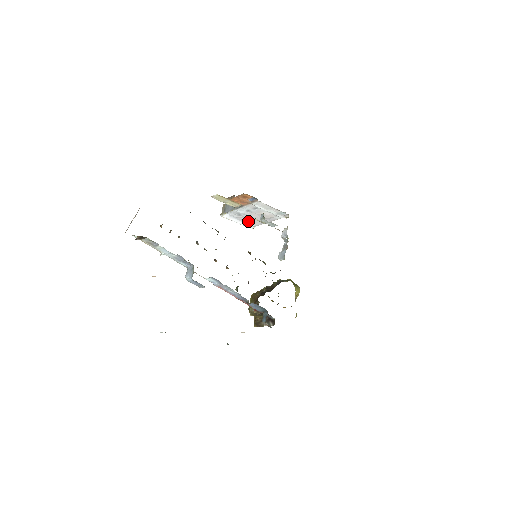
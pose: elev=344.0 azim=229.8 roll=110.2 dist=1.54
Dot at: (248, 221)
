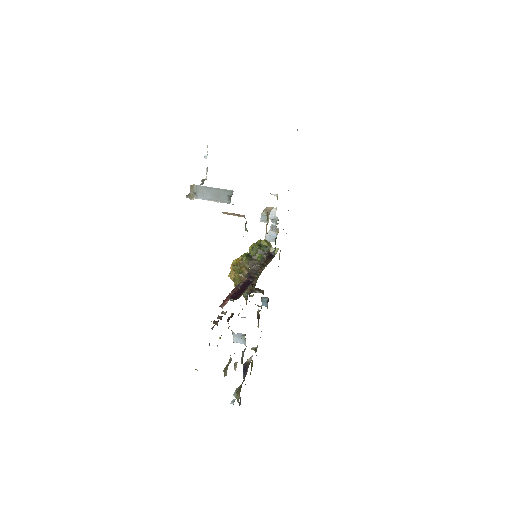
Dot at: occluded
